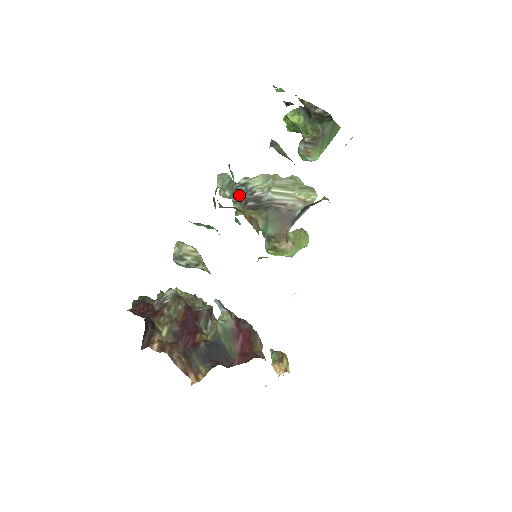
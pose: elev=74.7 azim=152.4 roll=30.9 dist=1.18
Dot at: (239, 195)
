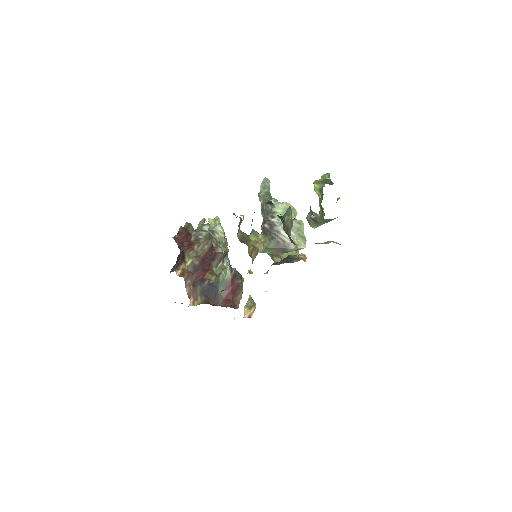
Dot at: (265, 210)
